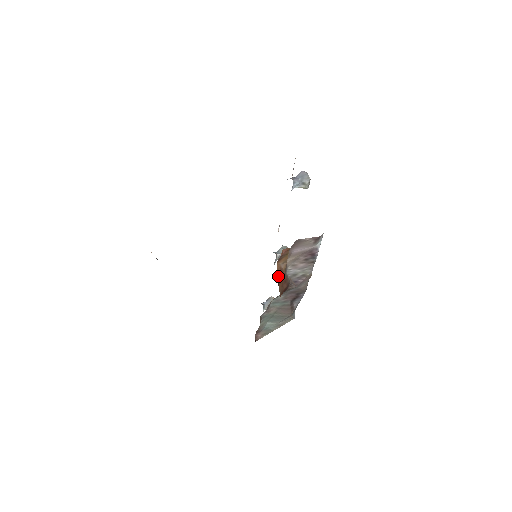
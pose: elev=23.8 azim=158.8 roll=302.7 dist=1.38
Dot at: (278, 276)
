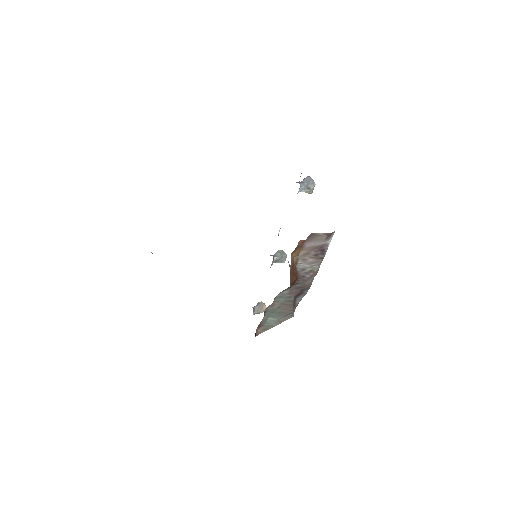
Dot at: (291, 267)
